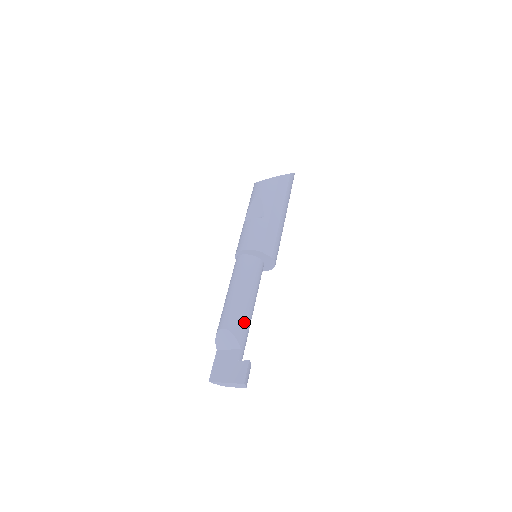
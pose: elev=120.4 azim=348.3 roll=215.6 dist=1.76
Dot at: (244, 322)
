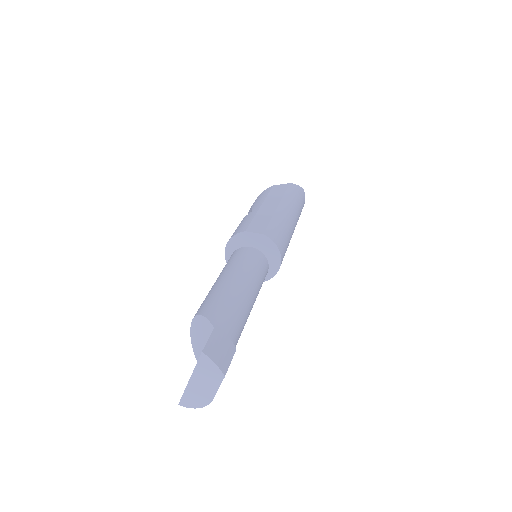
Dot at: (223, 301)
